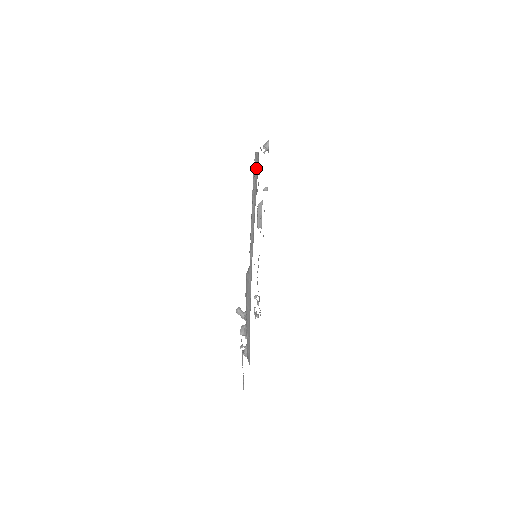
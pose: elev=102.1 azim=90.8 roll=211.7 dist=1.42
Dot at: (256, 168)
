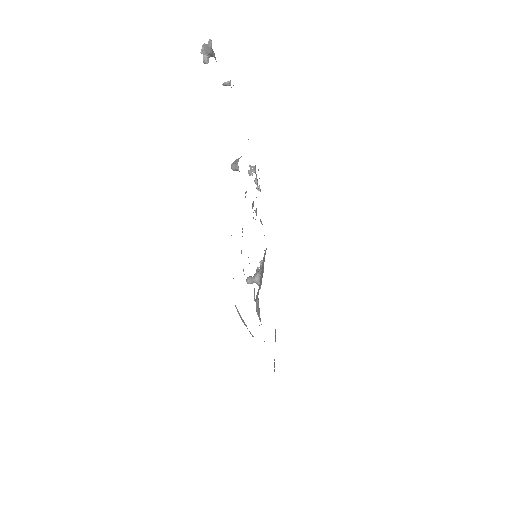
Dot at: occluded
